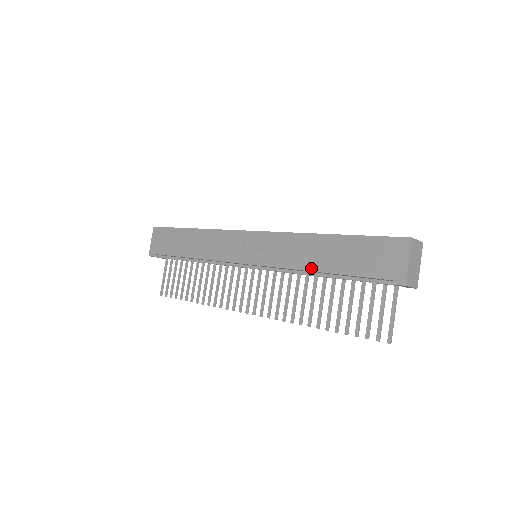
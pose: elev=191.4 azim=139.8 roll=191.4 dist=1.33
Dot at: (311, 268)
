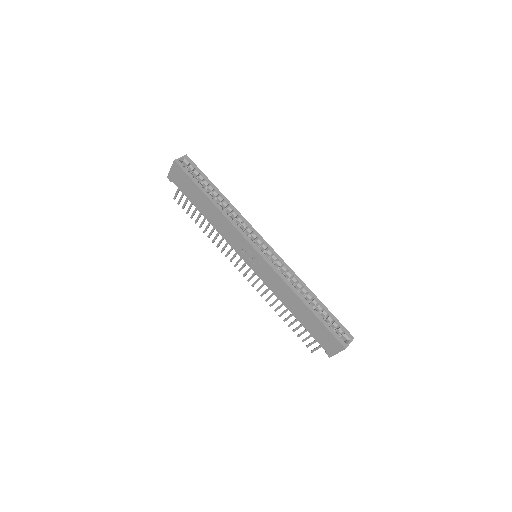
Dot at: (287, 307)
